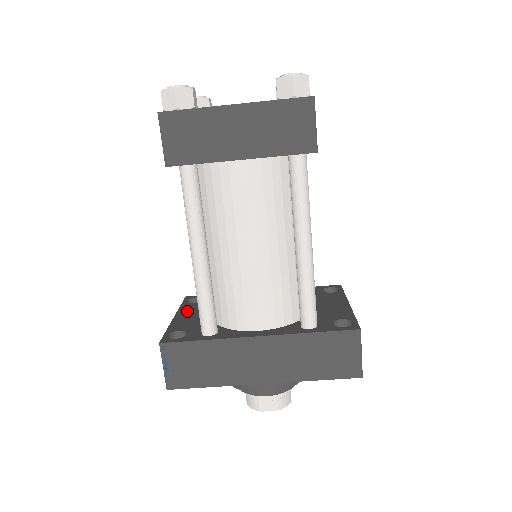
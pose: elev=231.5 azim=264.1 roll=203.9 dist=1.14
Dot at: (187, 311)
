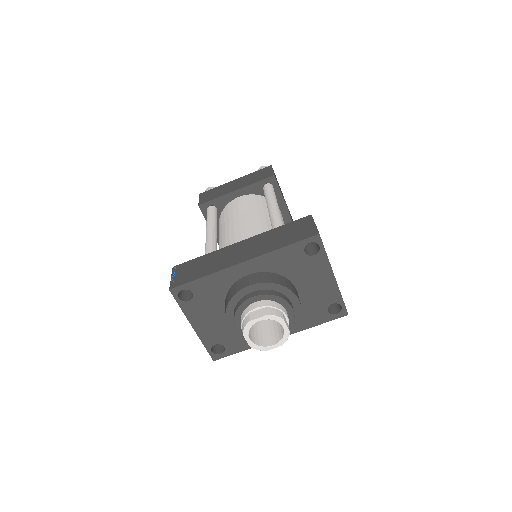
Dot at: occluded
